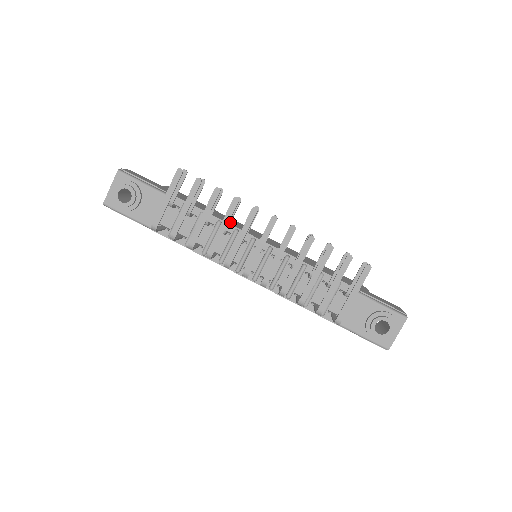
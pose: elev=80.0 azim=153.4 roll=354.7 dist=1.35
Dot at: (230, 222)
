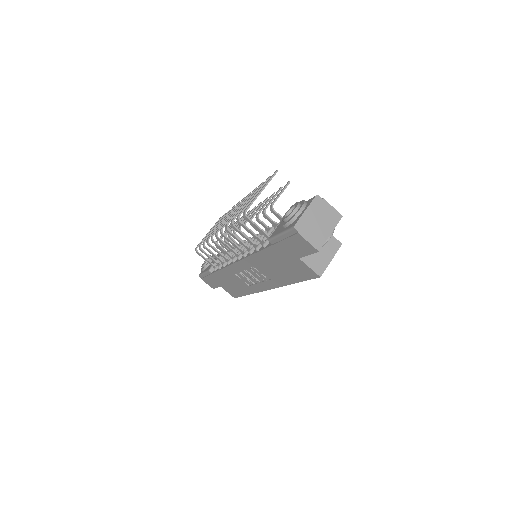
Dot at: occluded
